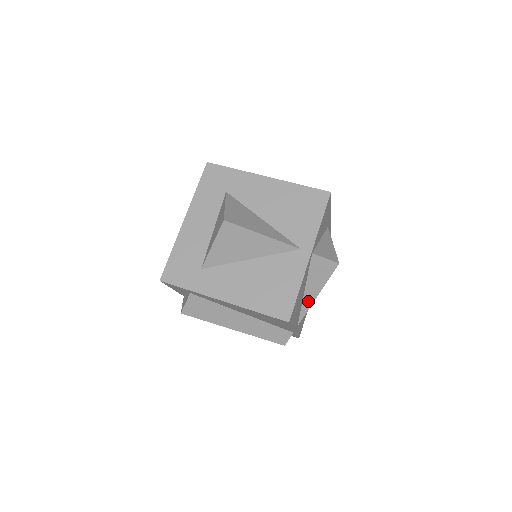
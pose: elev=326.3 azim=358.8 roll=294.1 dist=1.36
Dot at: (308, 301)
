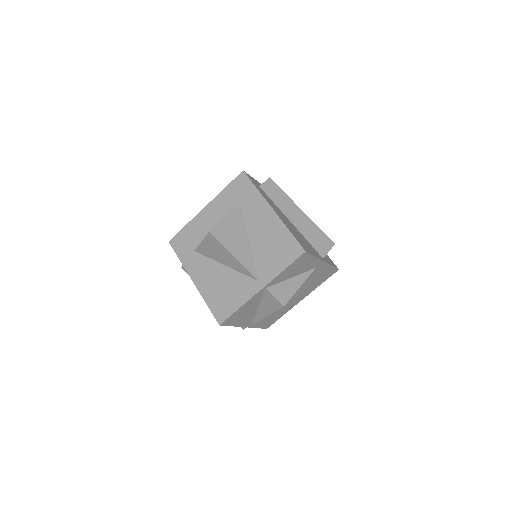
Dot at: (261, 315)
